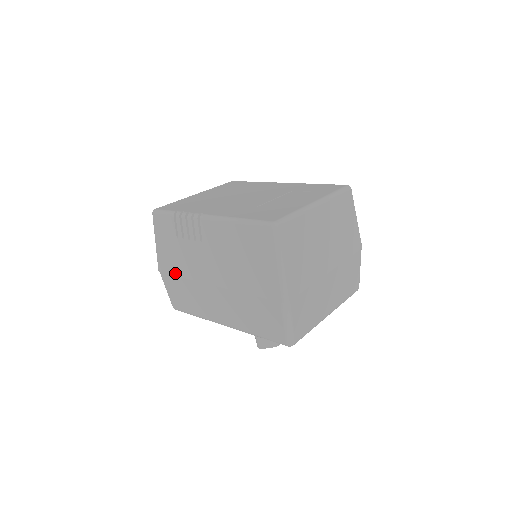
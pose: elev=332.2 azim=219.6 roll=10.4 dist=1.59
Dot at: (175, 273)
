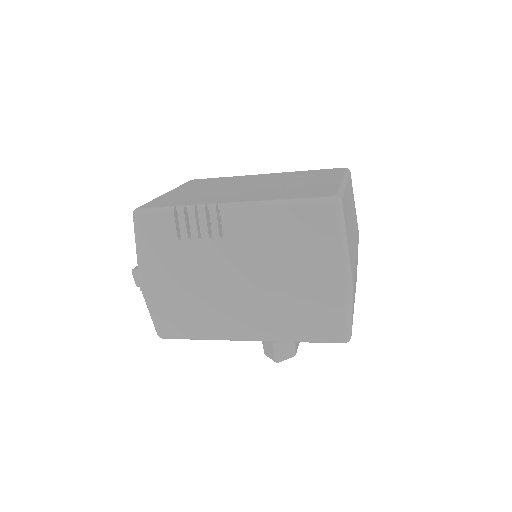
Dot at: (172, 287)
